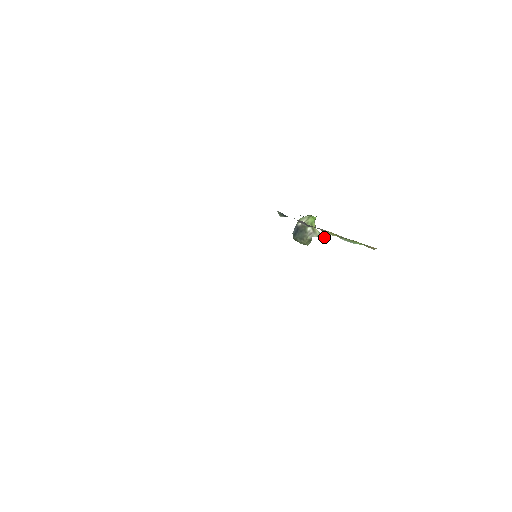
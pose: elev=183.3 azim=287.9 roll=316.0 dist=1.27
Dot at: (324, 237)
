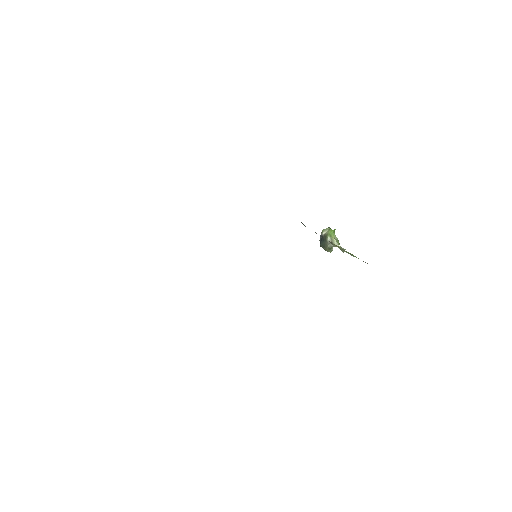
Dot at: (340, 247)
